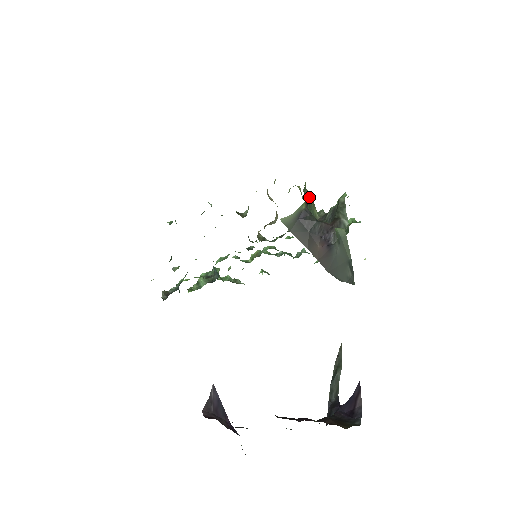
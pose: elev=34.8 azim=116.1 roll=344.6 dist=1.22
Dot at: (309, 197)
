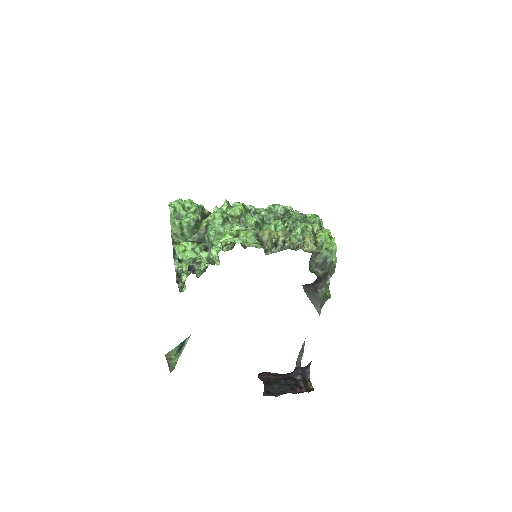
Dot at: occluded
